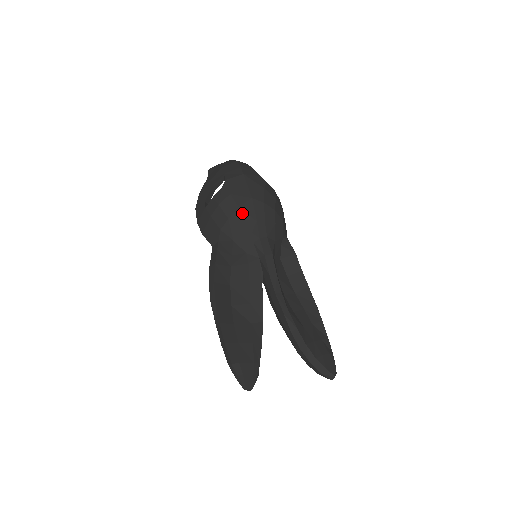
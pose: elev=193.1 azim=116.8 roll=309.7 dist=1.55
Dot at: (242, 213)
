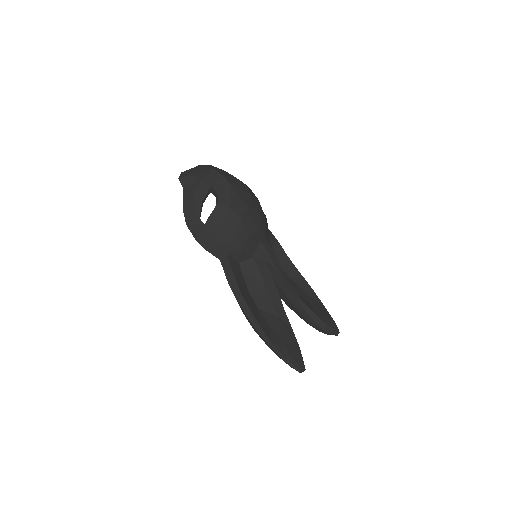
Dot at: (245, 224)
